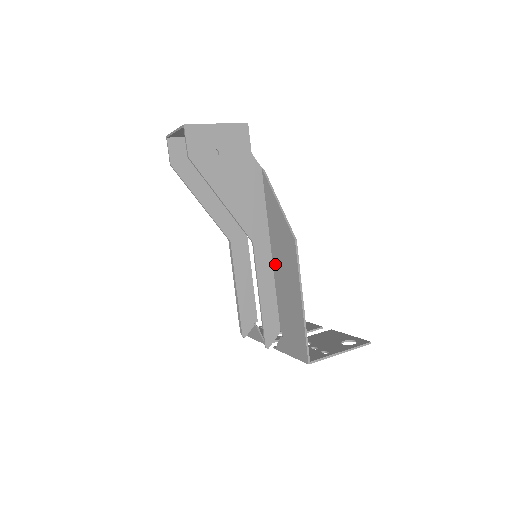
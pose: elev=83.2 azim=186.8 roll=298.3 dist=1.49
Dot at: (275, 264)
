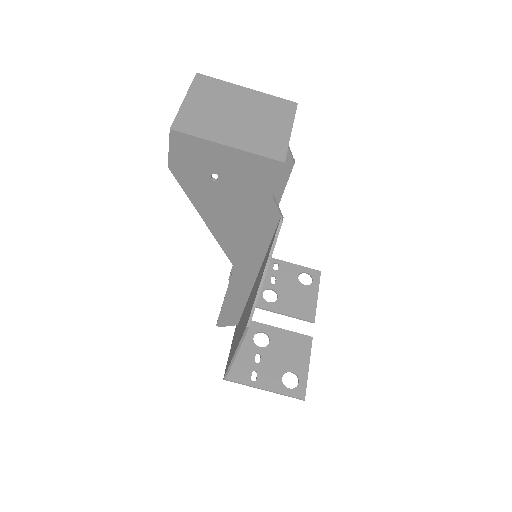
Dot at: (250, 294)
